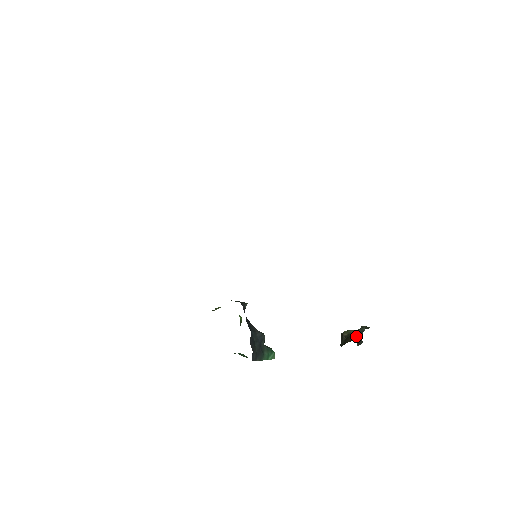
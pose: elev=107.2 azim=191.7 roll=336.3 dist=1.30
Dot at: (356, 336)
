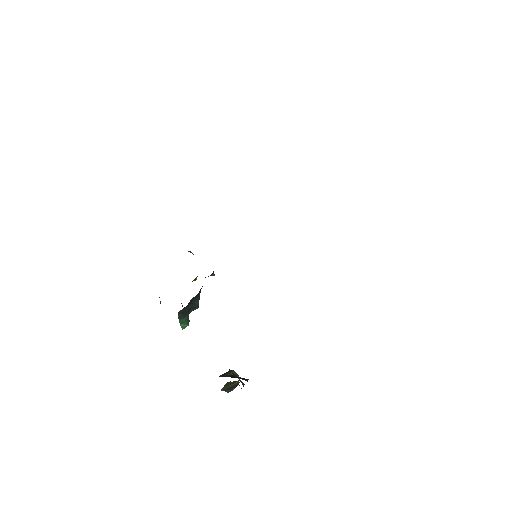
Dot at: (229, 383)
